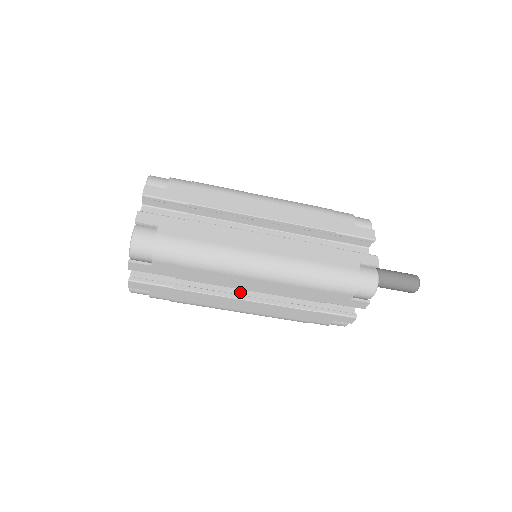
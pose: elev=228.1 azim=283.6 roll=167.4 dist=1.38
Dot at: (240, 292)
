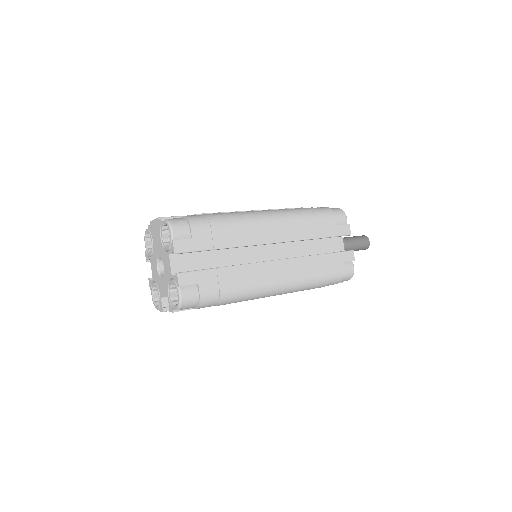
Dot at: occluded
